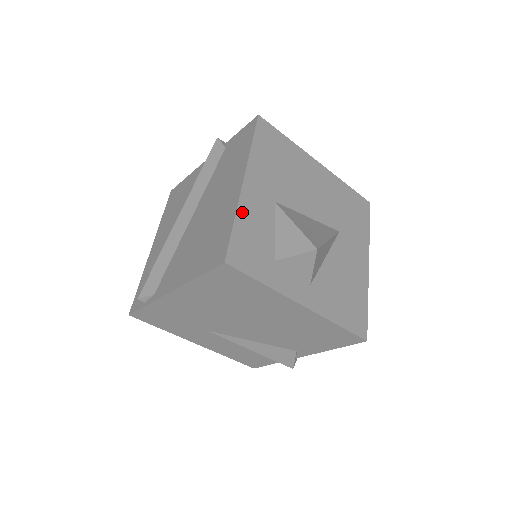
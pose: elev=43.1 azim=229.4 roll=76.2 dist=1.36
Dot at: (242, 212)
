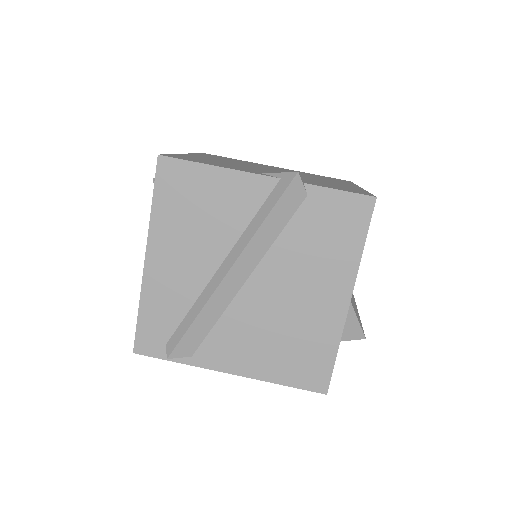
Dot at: (341, 335)
